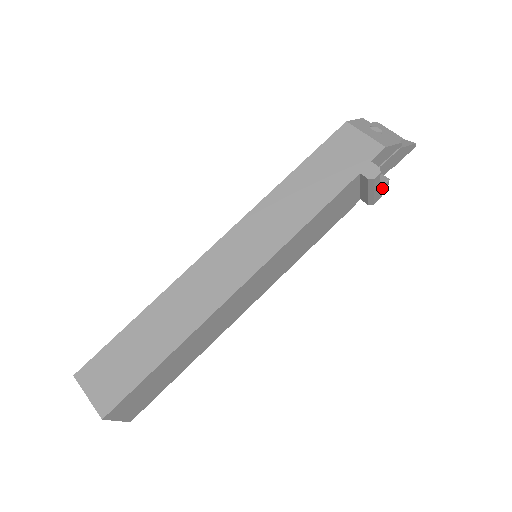
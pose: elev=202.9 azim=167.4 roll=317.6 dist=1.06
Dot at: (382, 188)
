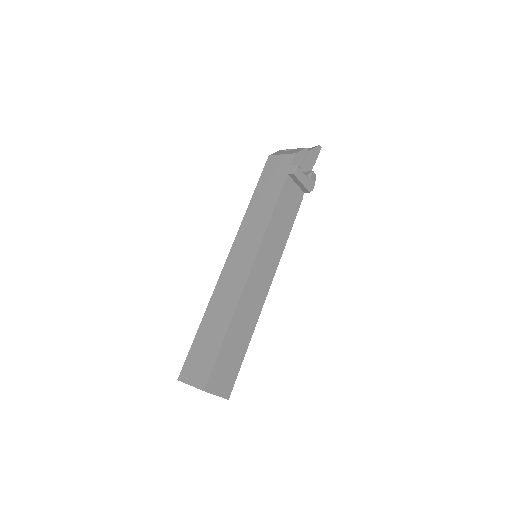
Dot at: (310, 177)
